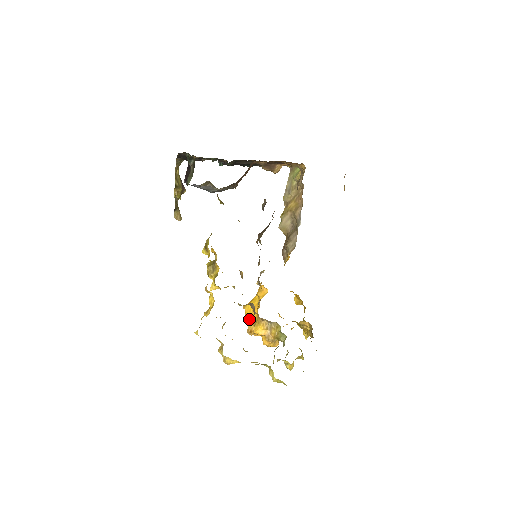
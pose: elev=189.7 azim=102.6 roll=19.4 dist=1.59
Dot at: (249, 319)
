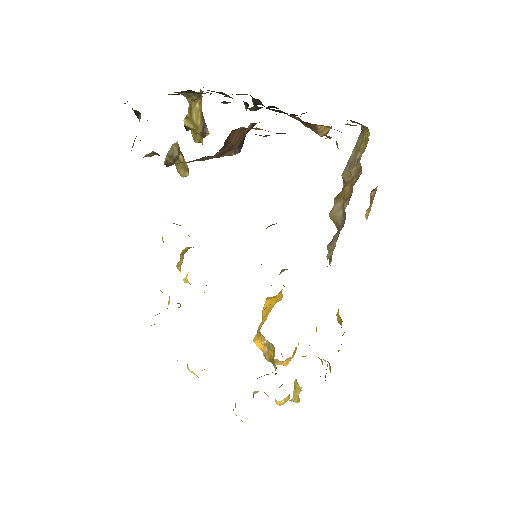
Dot at: (262, 318)
